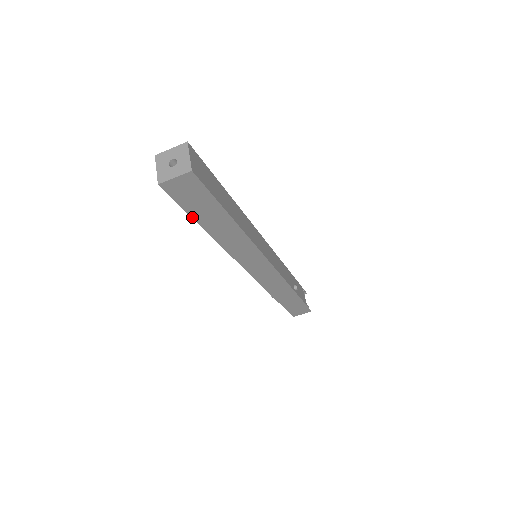
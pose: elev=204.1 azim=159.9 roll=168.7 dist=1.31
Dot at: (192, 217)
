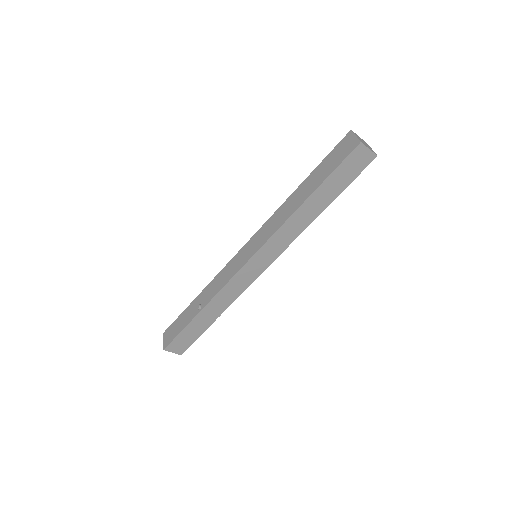
Dot at: (325, 180)
